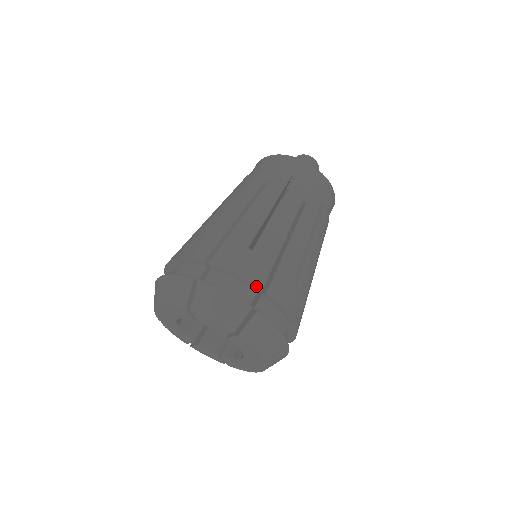
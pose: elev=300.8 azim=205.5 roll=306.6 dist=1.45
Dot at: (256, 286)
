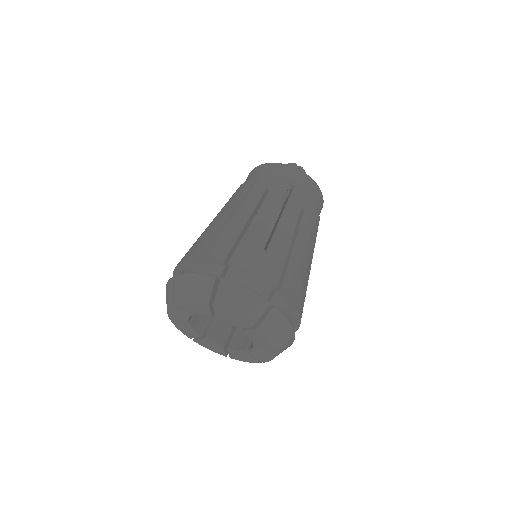
Dot at: (300, 316)
